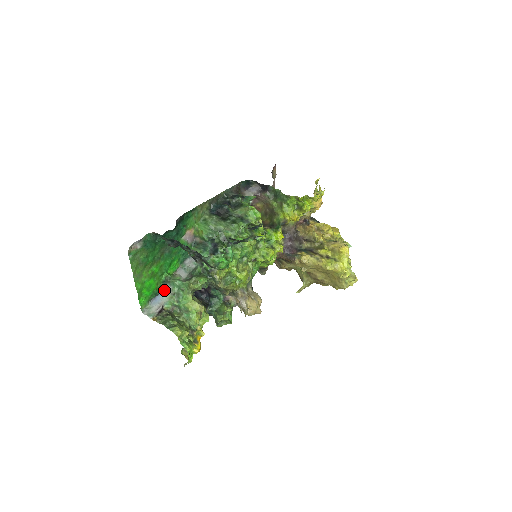
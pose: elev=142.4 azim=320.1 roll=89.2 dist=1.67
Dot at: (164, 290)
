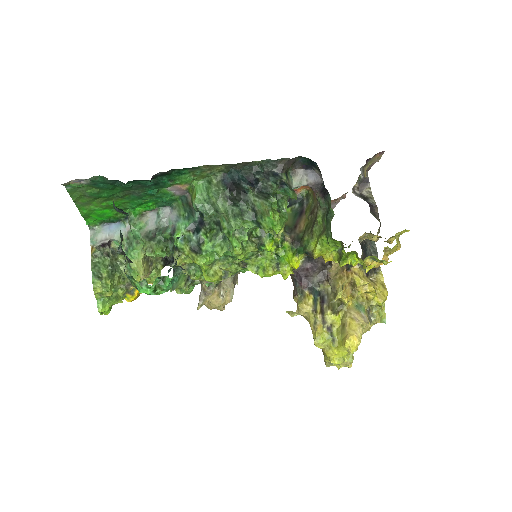
Dot at: (123, 223)
